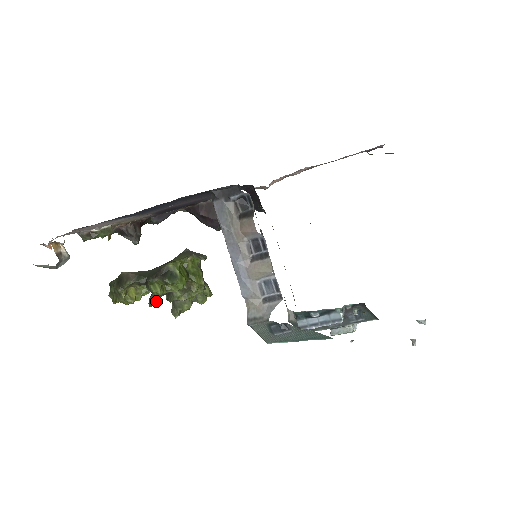
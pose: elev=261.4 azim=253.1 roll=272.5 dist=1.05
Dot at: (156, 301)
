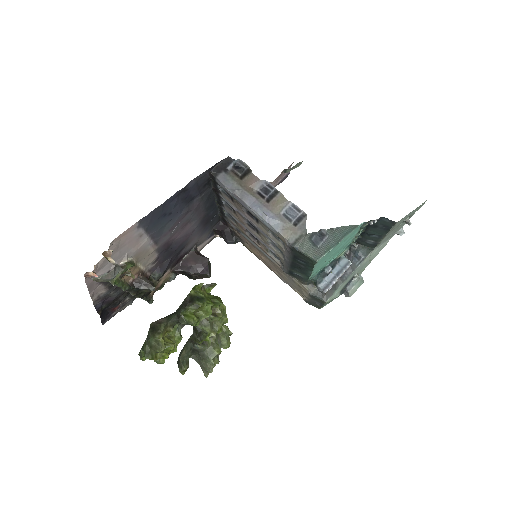
Dot at: (186, 364)
